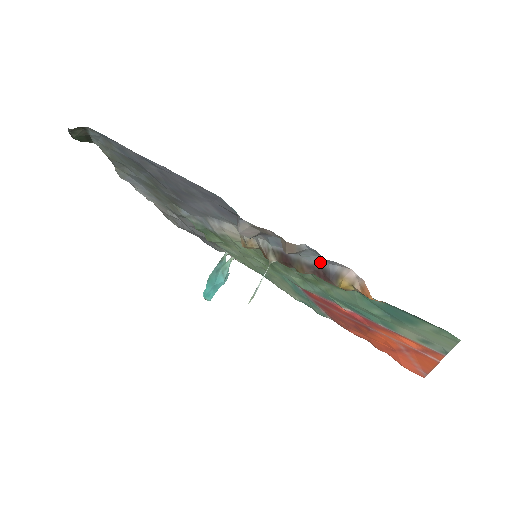
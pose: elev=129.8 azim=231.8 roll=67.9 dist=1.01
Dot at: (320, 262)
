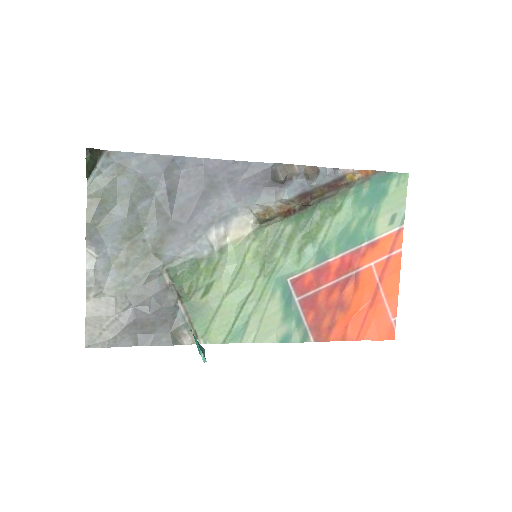
Dot at: (329, 179)
